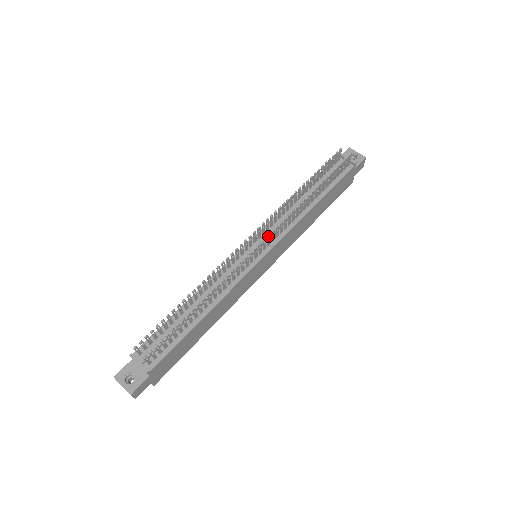
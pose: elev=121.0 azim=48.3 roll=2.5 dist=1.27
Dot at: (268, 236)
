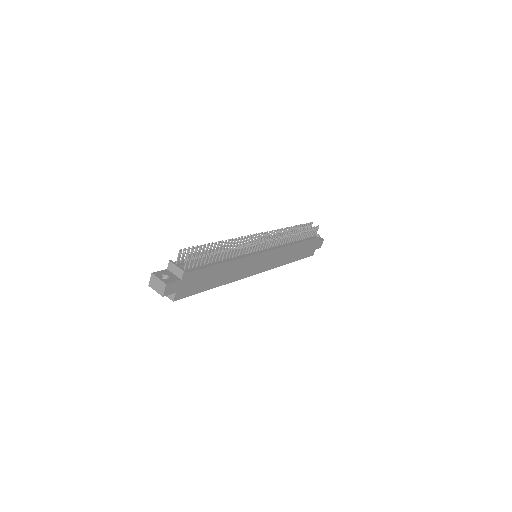
Dot at: (272, 237)
